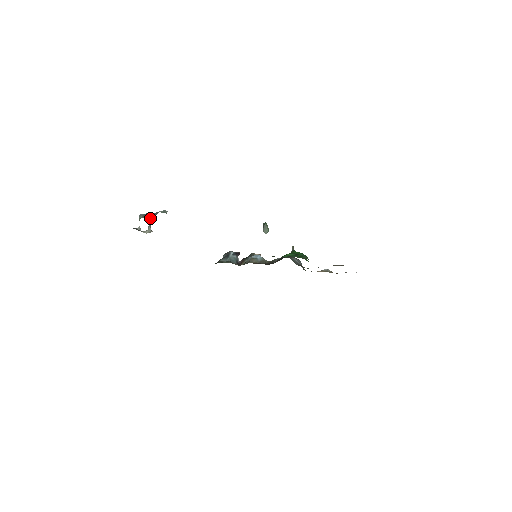
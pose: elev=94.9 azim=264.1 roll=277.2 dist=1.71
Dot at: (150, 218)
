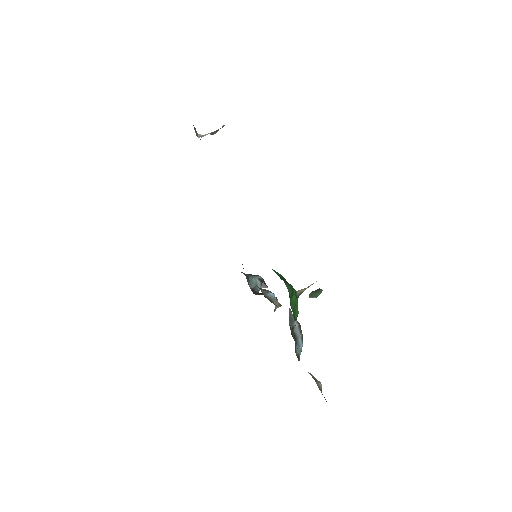
Dot at: occluded
